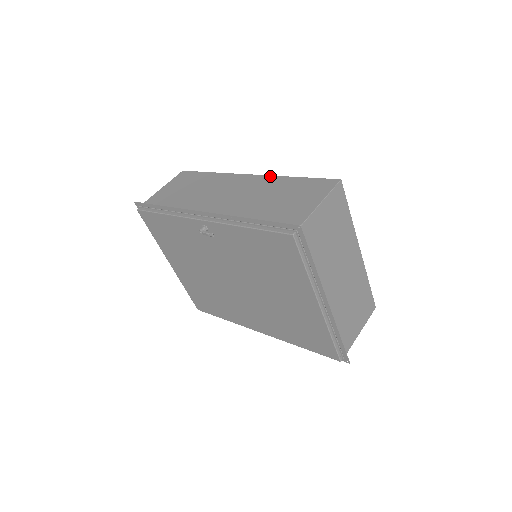
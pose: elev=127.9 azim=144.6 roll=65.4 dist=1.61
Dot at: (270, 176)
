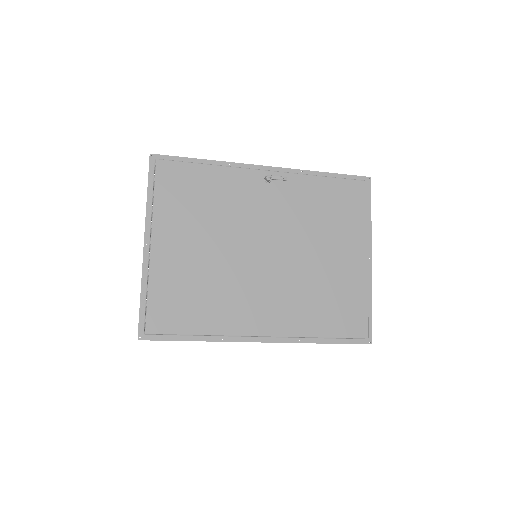
Dot at: occluded
